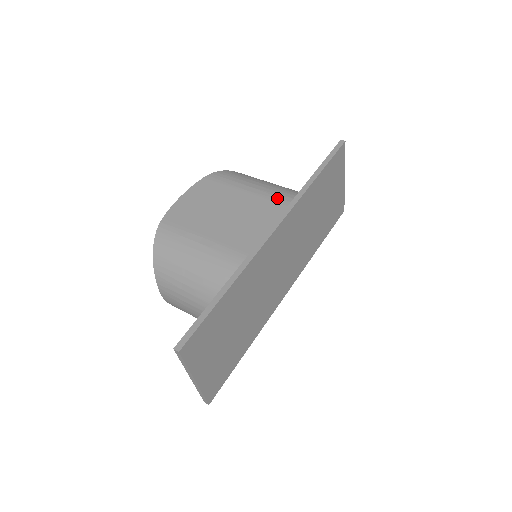
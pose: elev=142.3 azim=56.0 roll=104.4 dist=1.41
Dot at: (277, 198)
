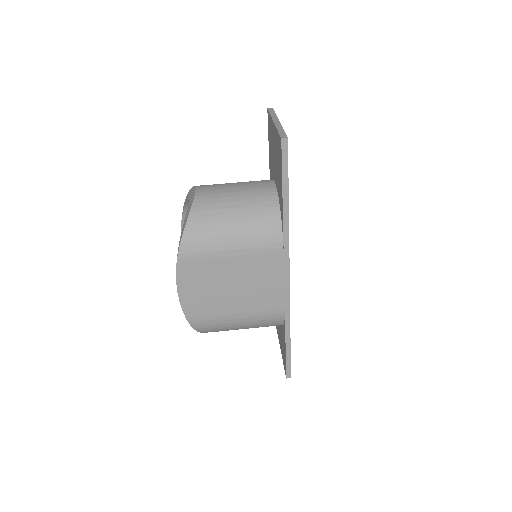
Dot at: (268, 250)
